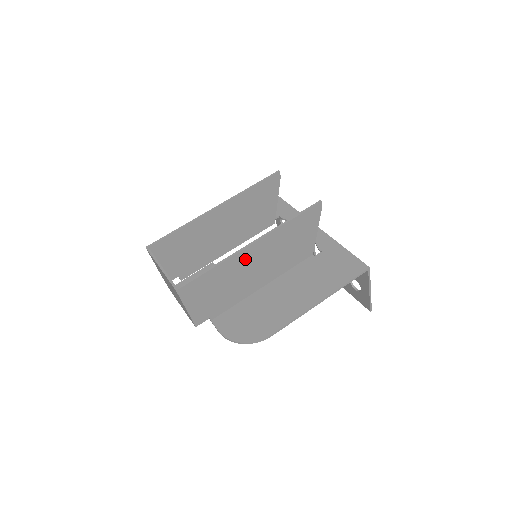
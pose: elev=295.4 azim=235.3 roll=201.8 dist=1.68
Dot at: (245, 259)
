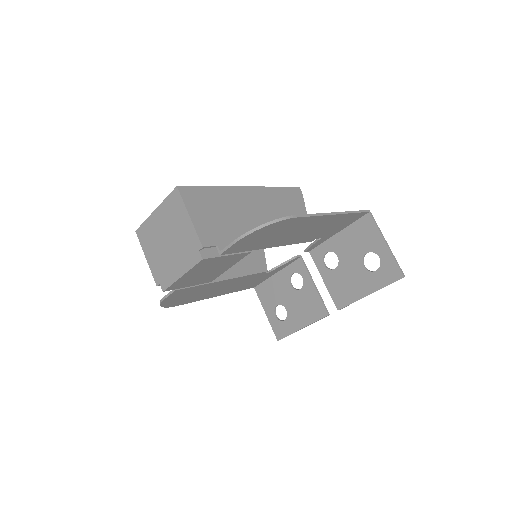
Dot at: (243, 198)
